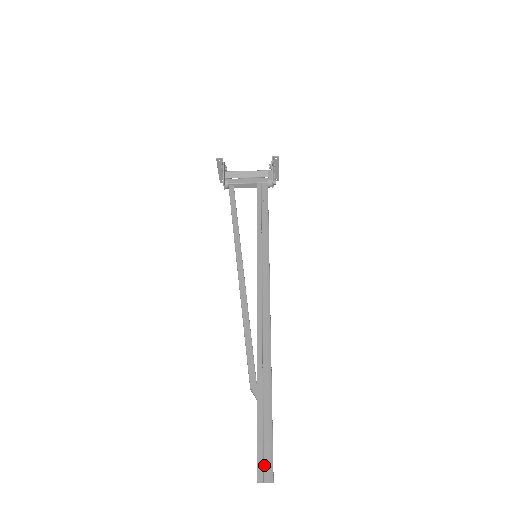
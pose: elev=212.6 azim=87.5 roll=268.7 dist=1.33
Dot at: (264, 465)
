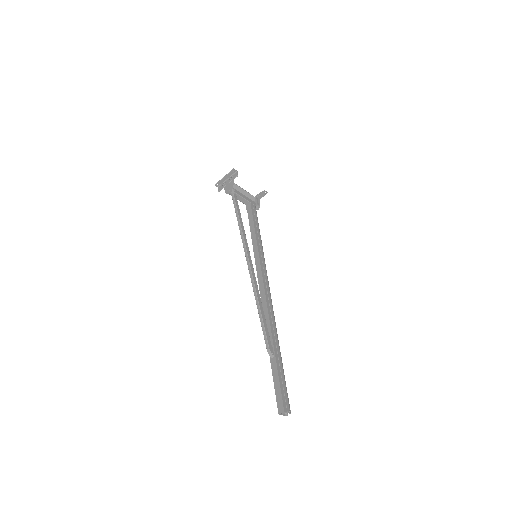
Dot at: (286, 402)
